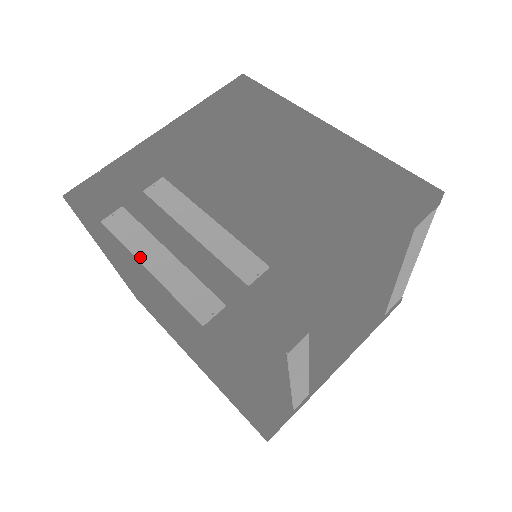
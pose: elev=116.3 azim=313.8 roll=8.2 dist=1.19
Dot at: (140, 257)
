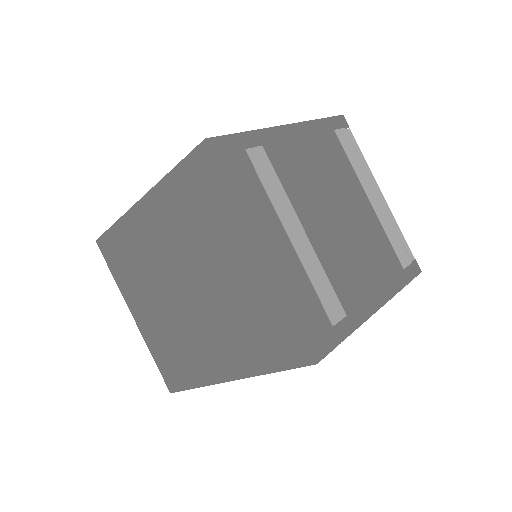
Dot at: occluded
